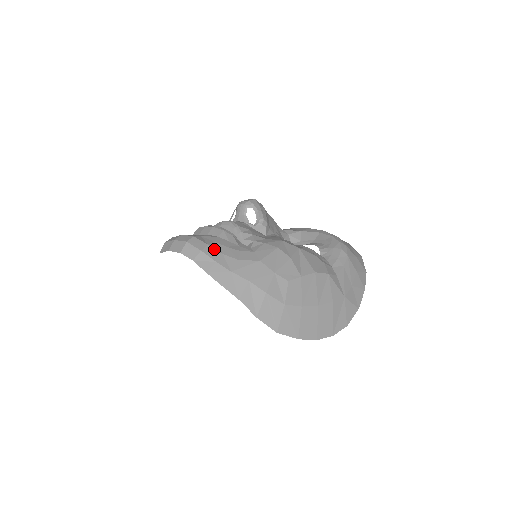
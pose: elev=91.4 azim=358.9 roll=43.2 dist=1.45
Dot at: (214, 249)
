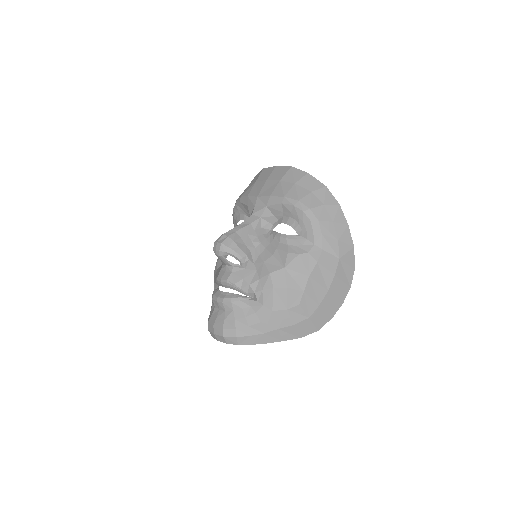
Dot at: (241, 328)
